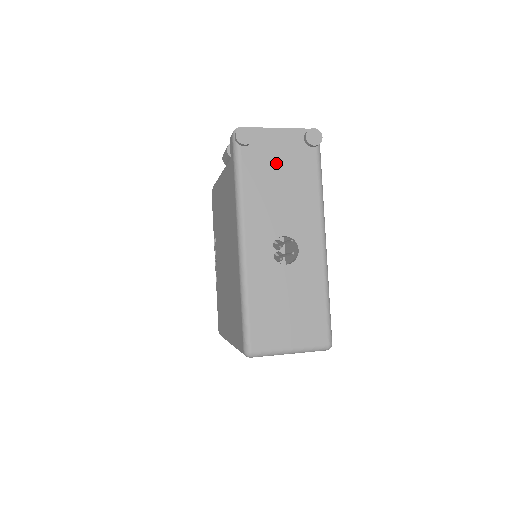
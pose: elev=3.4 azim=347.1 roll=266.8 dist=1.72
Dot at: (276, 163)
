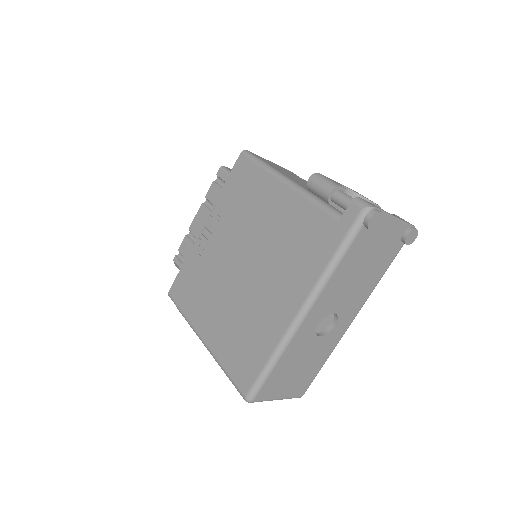
Dot at: (373, 249)
